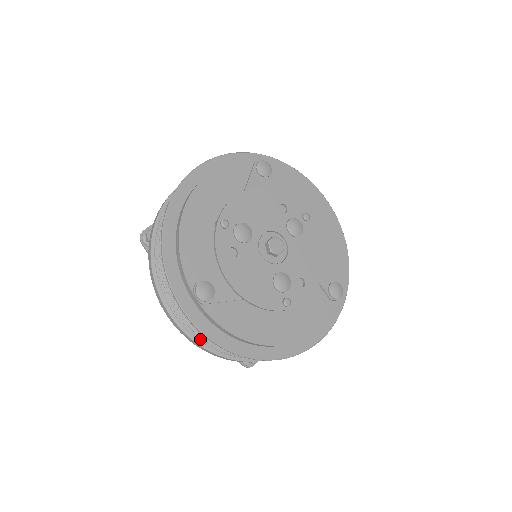
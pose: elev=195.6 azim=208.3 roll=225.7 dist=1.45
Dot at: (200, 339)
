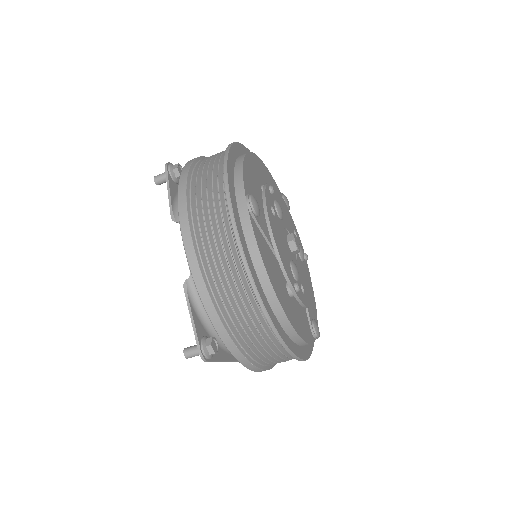
Dot at: (203, 262)
